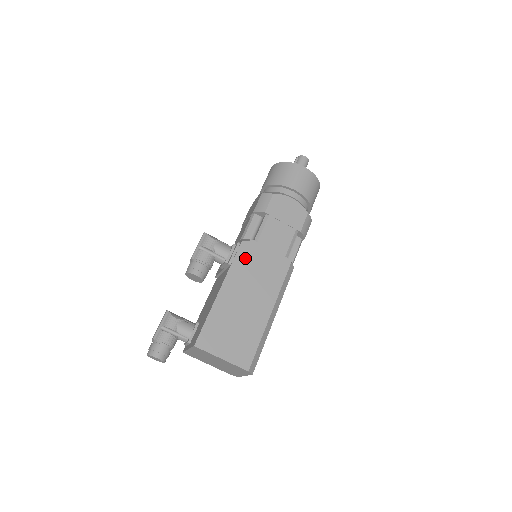
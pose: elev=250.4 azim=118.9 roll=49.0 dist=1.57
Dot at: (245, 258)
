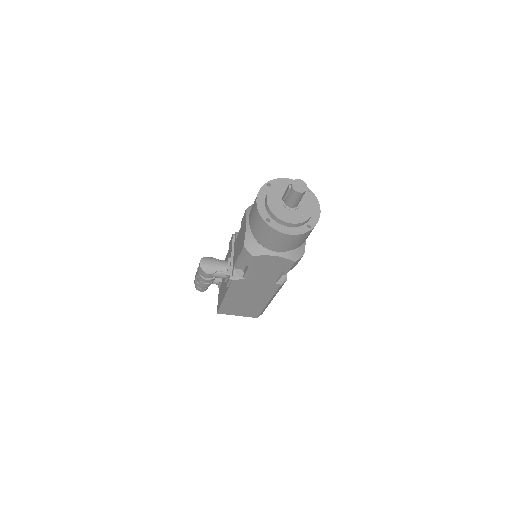
Dot at: (238, 286)
